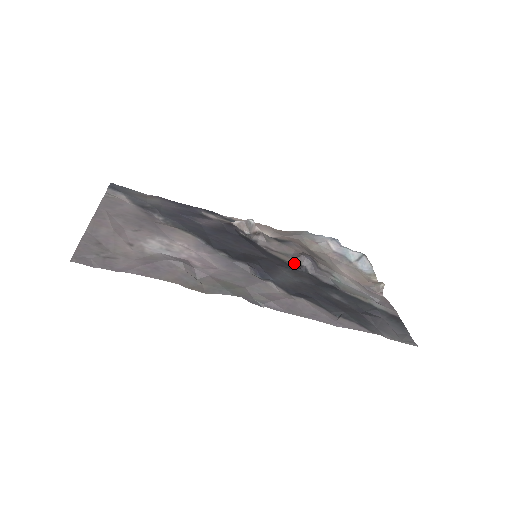
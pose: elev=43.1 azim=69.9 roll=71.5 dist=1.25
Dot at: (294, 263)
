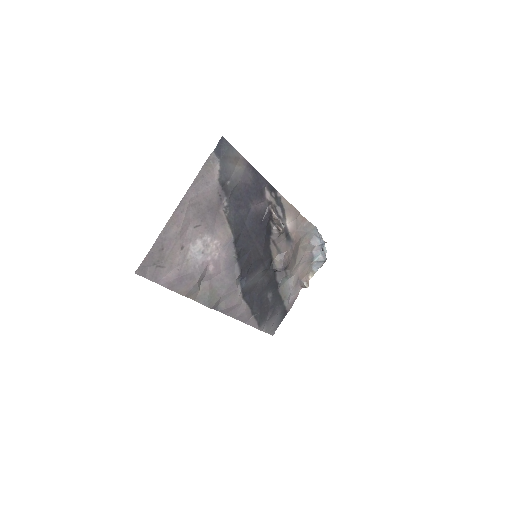
Dot at: (275, 261)
